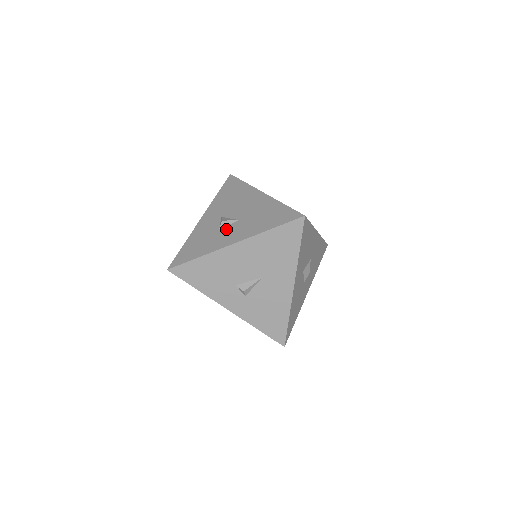
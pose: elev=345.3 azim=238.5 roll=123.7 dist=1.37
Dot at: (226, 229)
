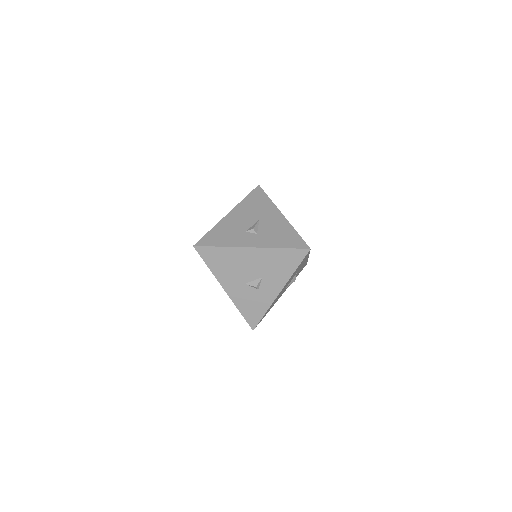
Dot at: occluded
